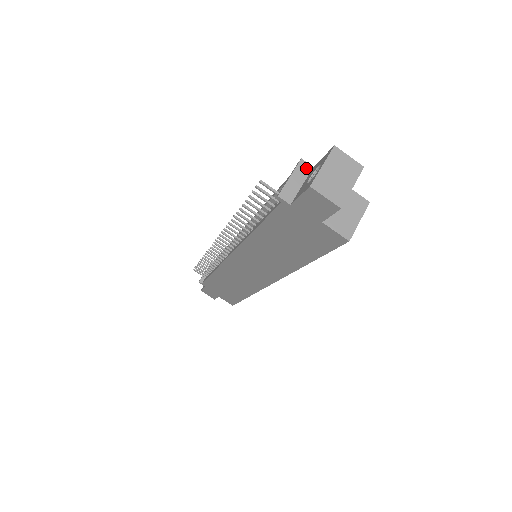
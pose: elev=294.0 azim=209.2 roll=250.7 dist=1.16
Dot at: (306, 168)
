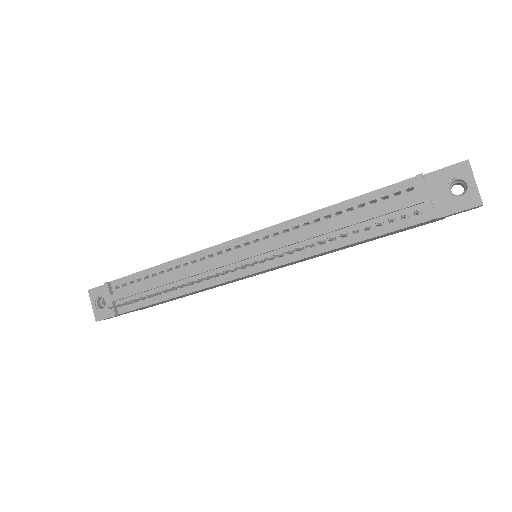
Dot at: (424, 179)
